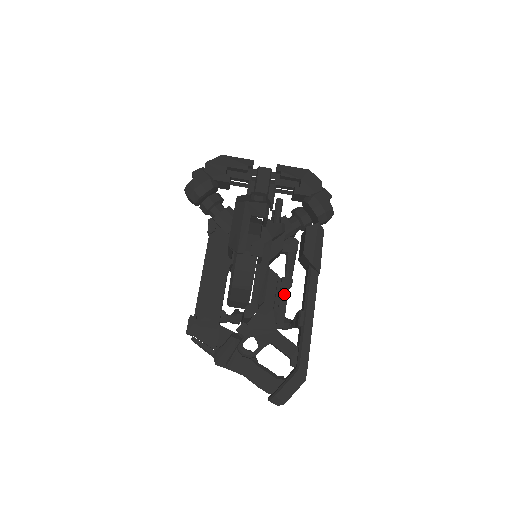
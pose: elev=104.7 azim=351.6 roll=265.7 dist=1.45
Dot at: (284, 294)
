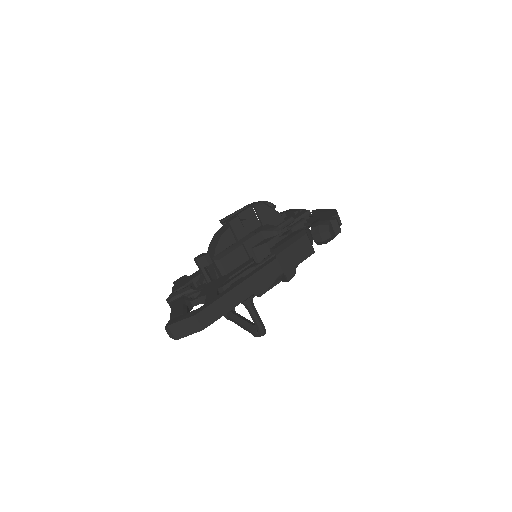
Dot at: (244, 270)
